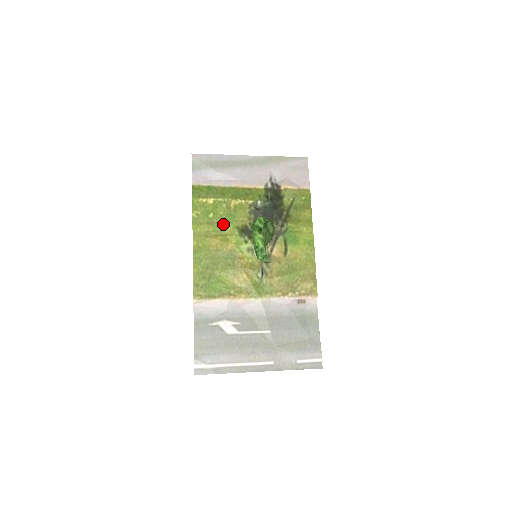
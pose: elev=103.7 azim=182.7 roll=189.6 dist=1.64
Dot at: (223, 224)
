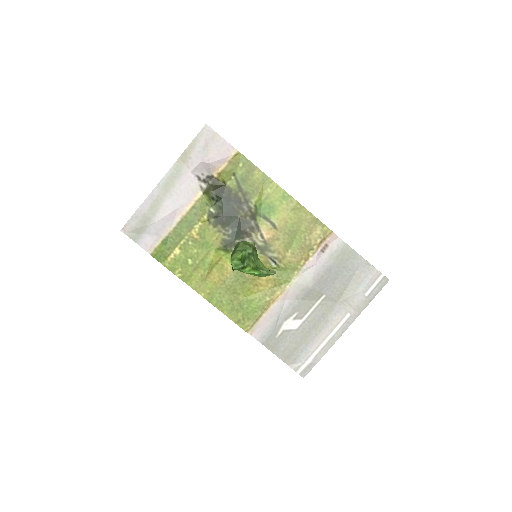
Dot at: (206, 258)
